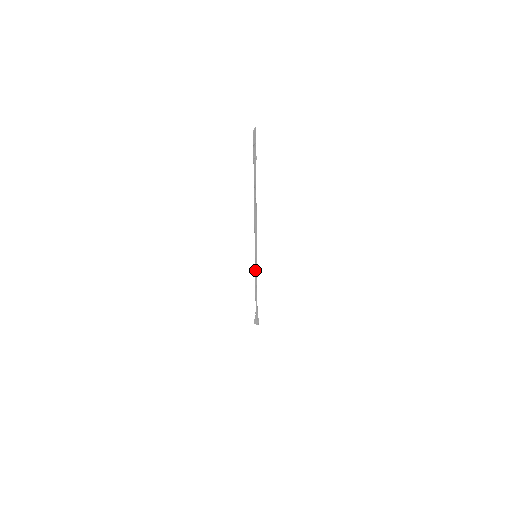
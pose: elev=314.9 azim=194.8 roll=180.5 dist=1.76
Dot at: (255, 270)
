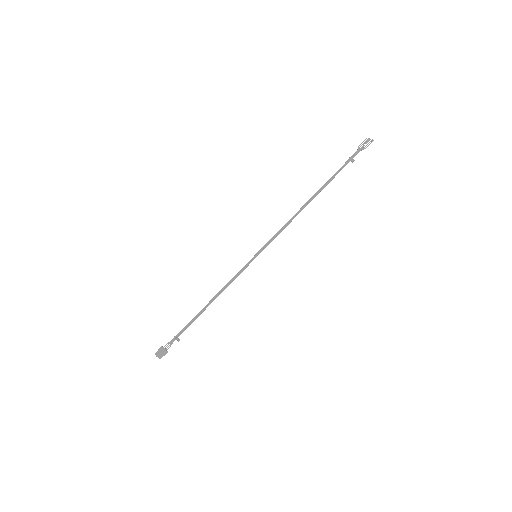
Dot at: (238, 273)
